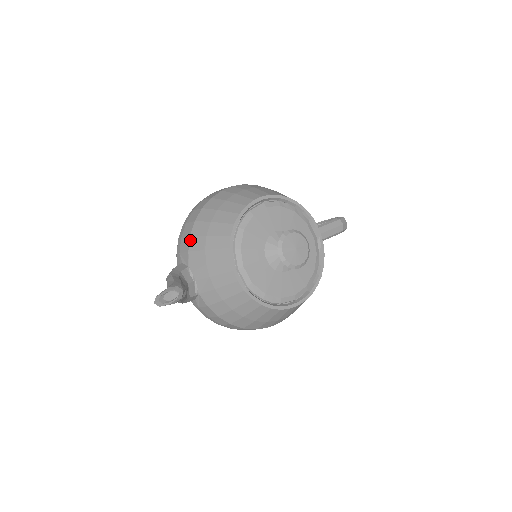
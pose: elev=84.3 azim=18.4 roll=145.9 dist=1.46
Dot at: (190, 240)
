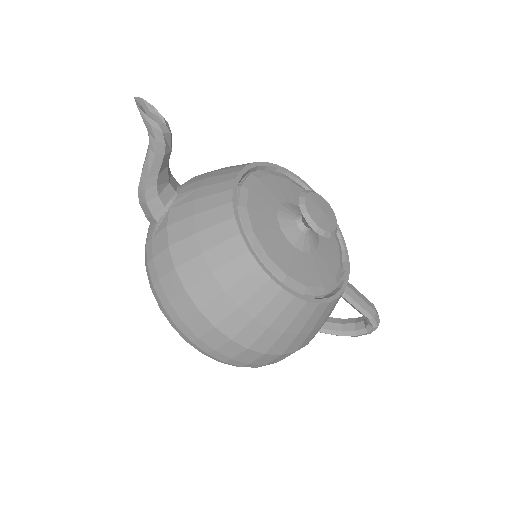
Dot at: occluded
